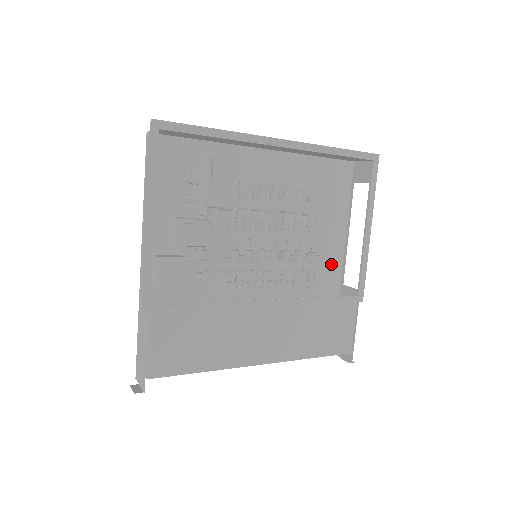
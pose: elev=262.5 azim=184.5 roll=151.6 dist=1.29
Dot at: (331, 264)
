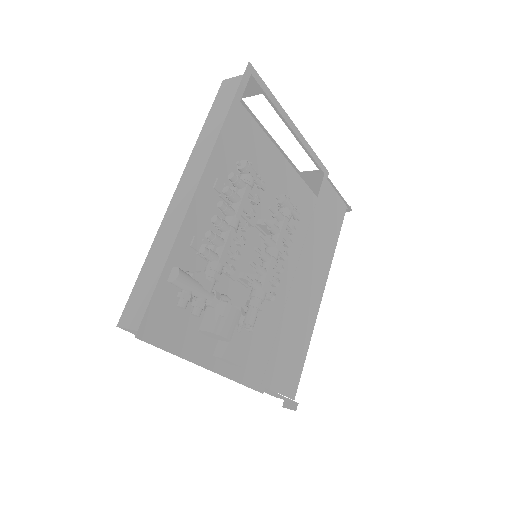
Dot at: (282, 173)
